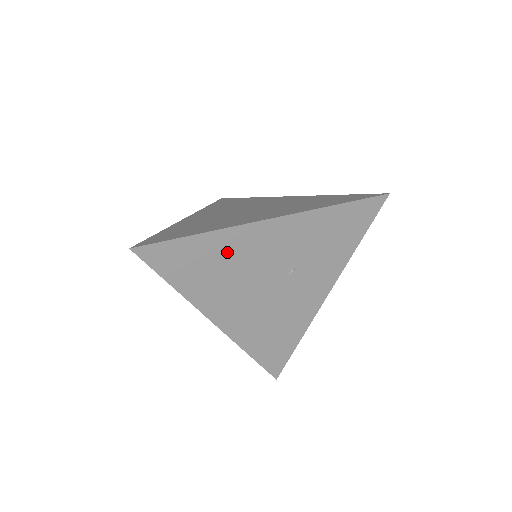
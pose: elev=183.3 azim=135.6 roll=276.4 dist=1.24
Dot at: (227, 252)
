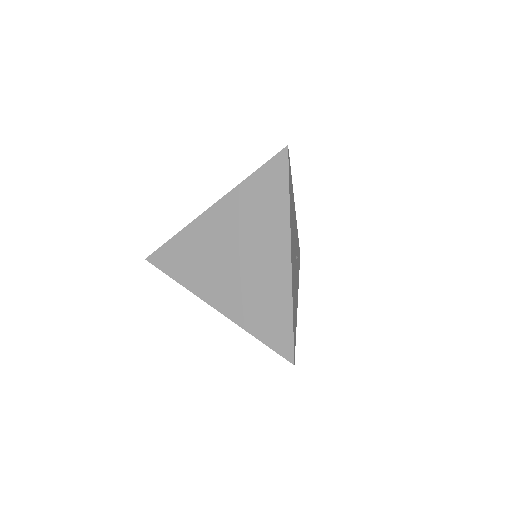
Dot at: occluded
